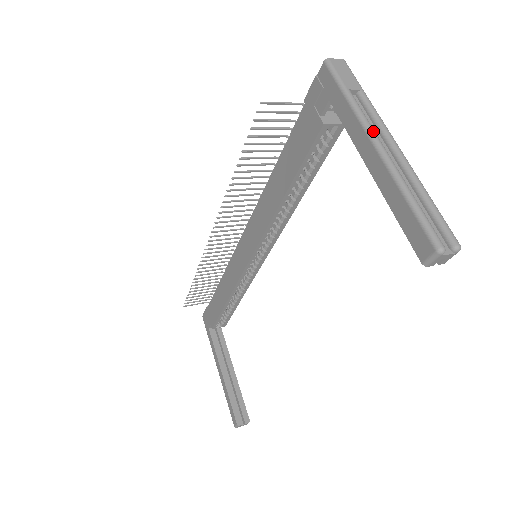
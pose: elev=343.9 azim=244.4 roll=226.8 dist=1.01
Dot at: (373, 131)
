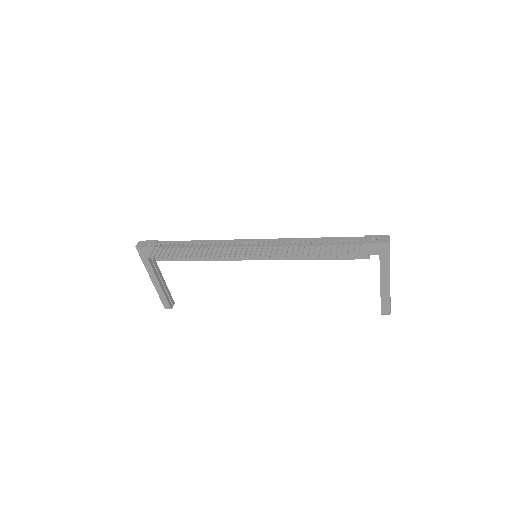
Dot at: occluded
